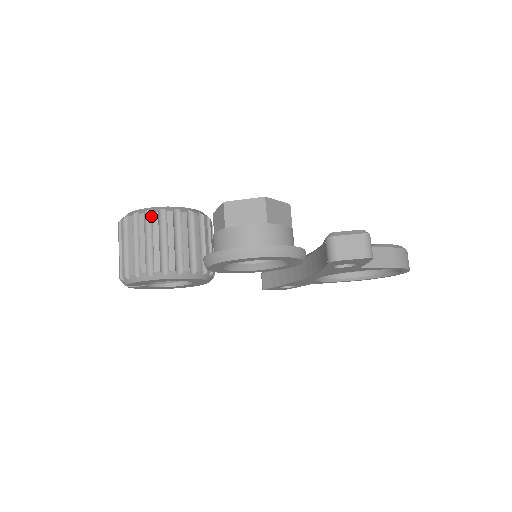
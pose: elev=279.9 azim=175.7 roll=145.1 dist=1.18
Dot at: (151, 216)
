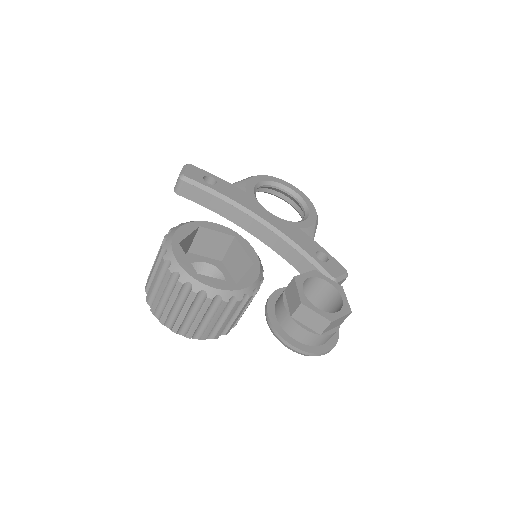
Dot at: (245, 299)
